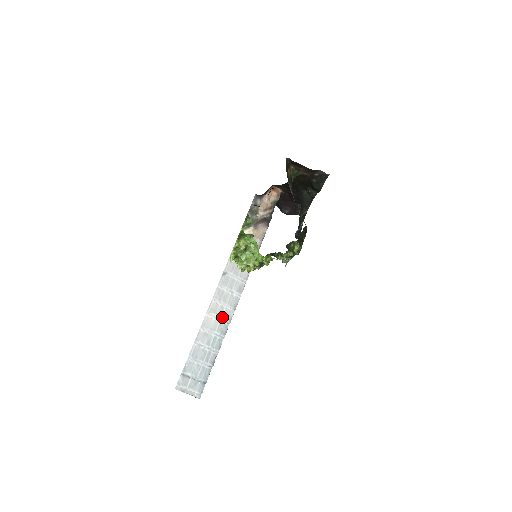
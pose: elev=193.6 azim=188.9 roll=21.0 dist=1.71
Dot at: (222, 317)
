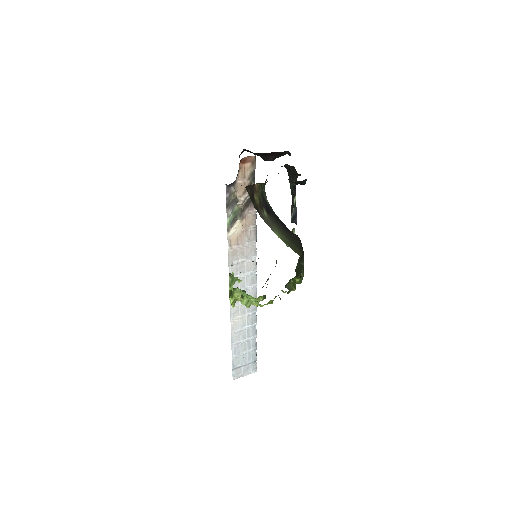
Dot at: (247, 312)
